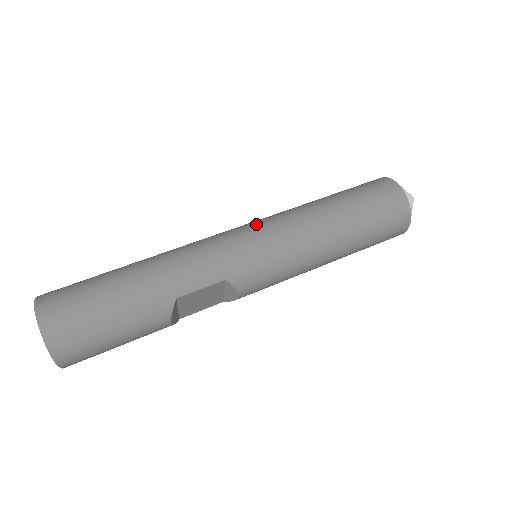
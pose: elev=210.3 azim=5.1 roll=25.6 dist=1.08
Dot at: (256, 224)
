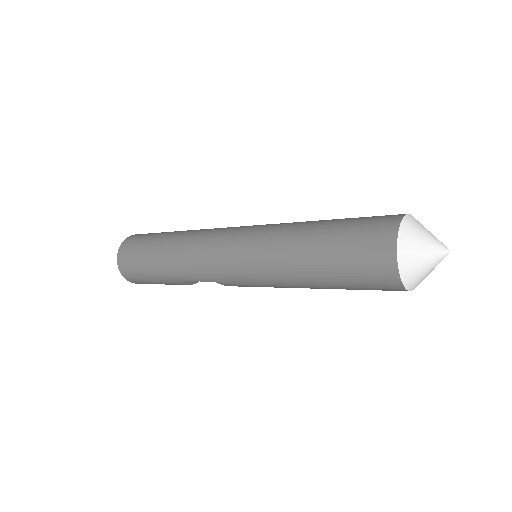
Dot at: (242, 243)
